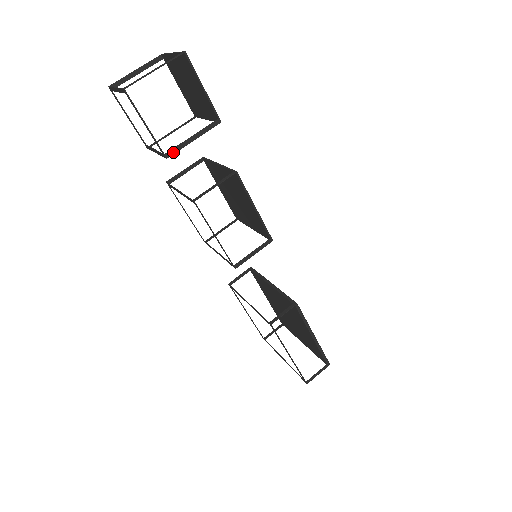
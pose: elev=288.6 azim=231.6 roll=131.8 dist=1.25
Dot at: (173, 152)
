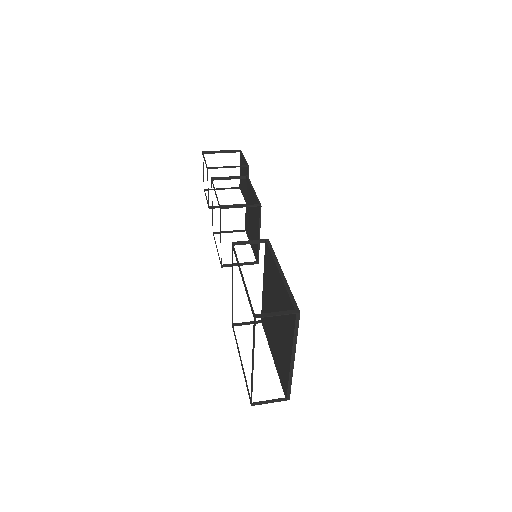
Dot at: (213, 168)
